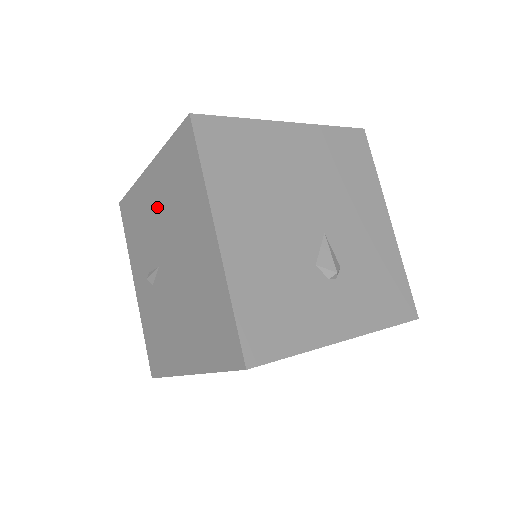
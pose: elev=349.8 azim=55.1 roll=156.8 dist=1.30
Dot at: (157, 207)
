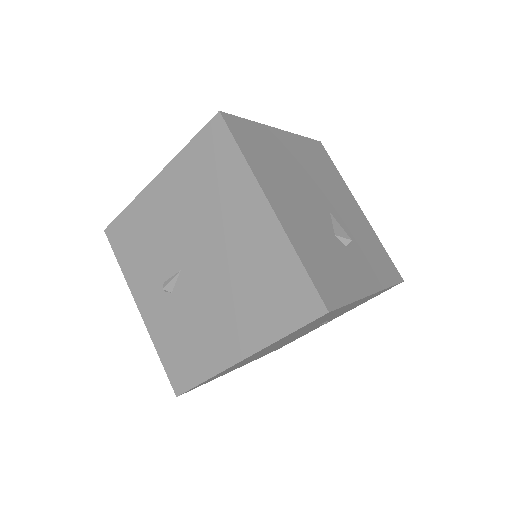
Dot at: (174, 211)
